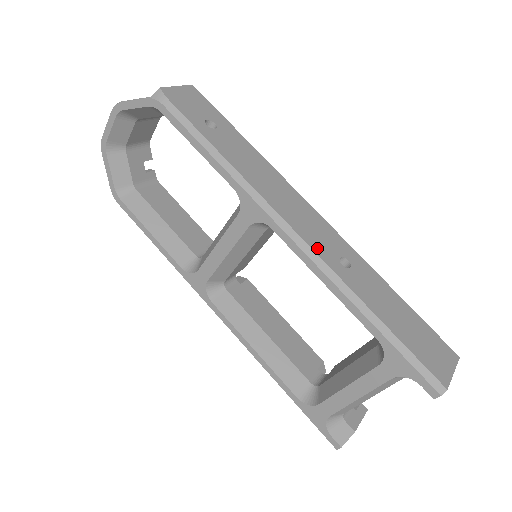
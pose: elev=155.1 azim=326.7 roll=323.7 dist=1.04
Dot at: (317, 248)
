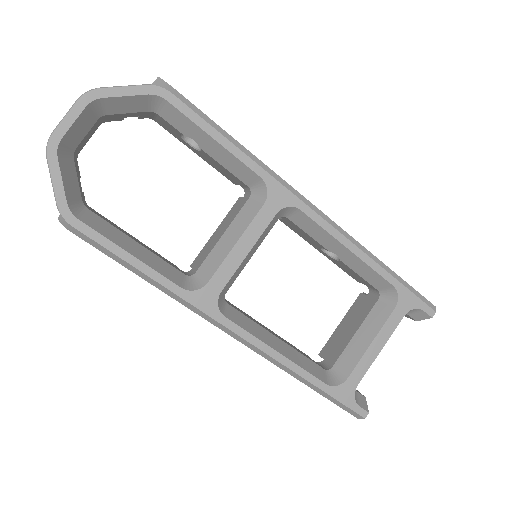
Dot at: occluded
